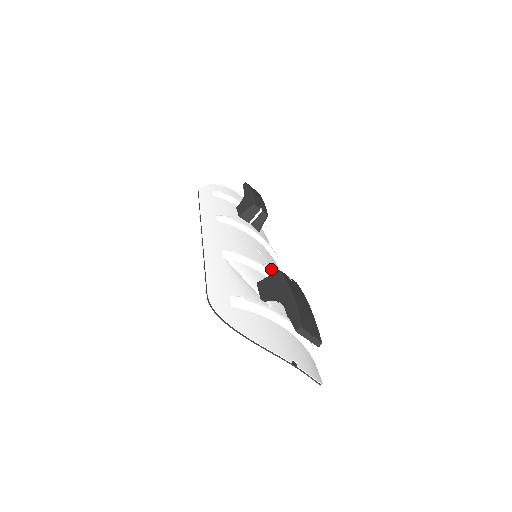
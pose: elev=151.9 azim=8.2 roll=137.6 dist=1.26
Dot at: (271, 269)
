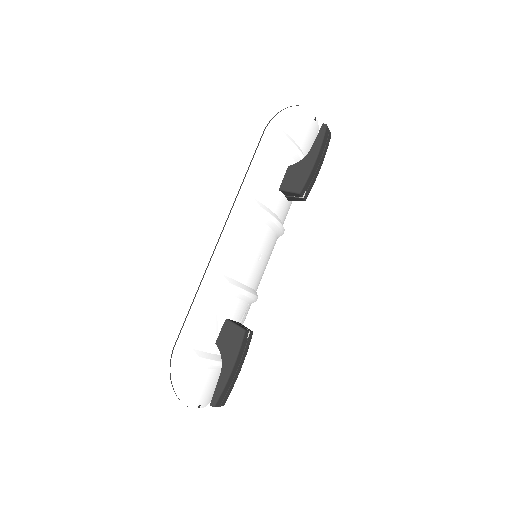
Dot at: (257, 276)
